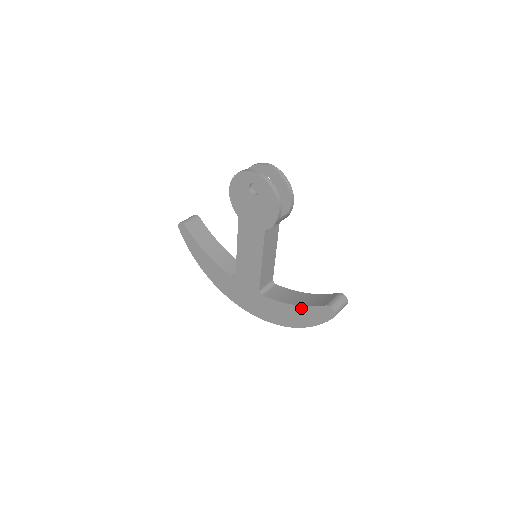
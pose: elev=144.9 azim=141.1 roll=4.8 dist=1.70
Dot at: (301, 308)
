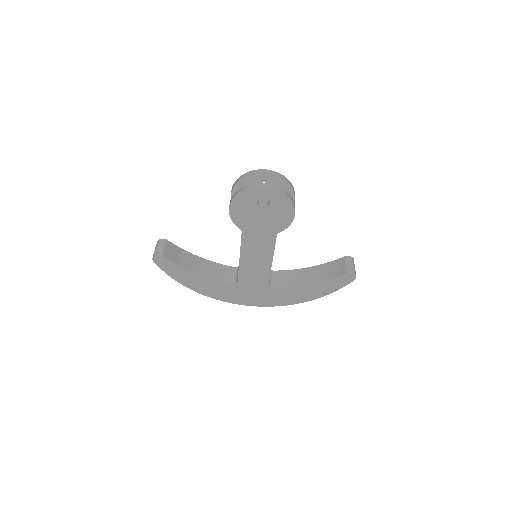
Dot at: (319, 284)
